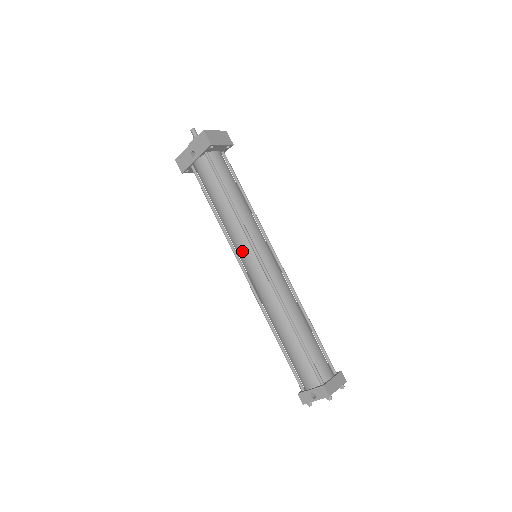
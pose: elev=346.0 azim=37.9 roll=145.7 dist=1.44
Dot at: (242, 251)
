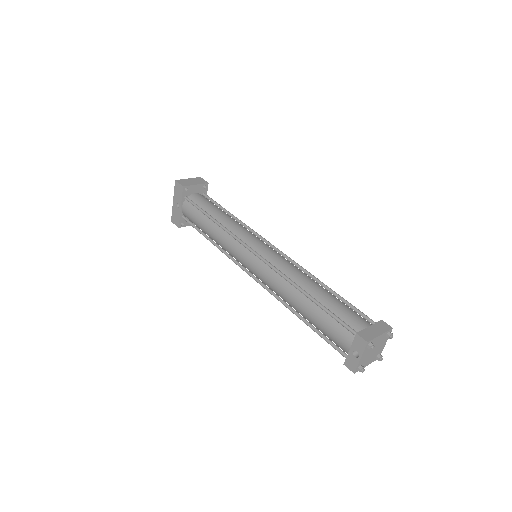
Dot at: (238, 255)
